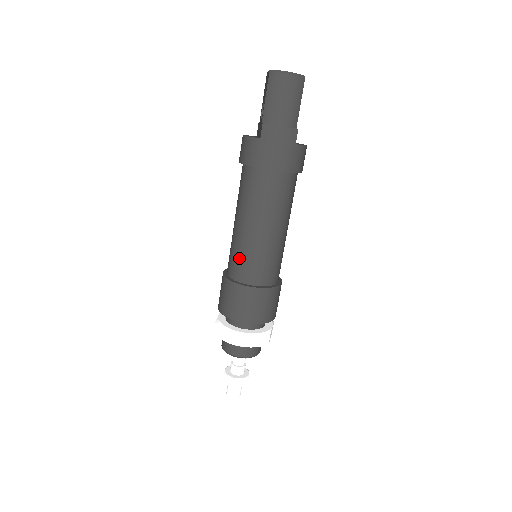
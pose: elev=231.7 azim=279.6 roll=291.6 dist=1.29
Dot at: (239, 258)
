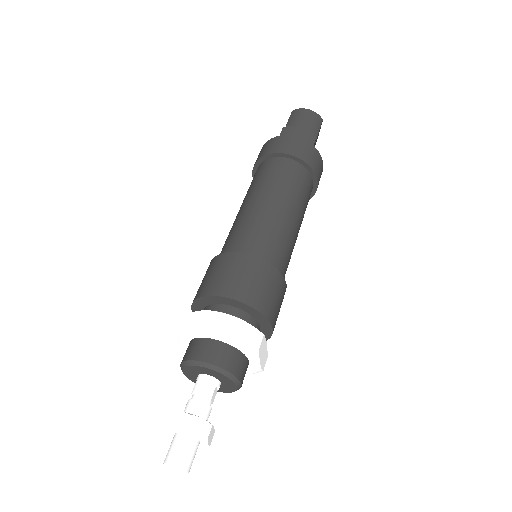
Dot at: (237, 232)
